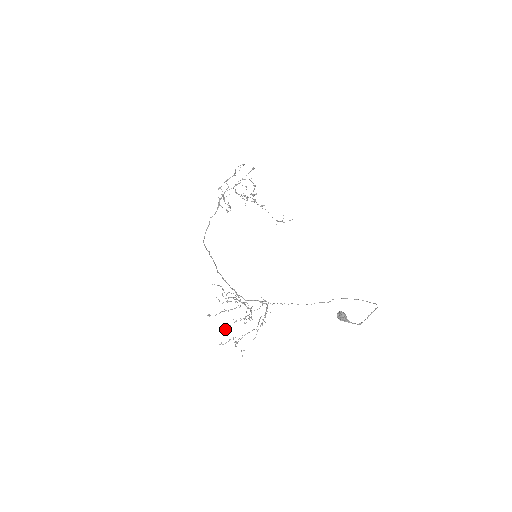
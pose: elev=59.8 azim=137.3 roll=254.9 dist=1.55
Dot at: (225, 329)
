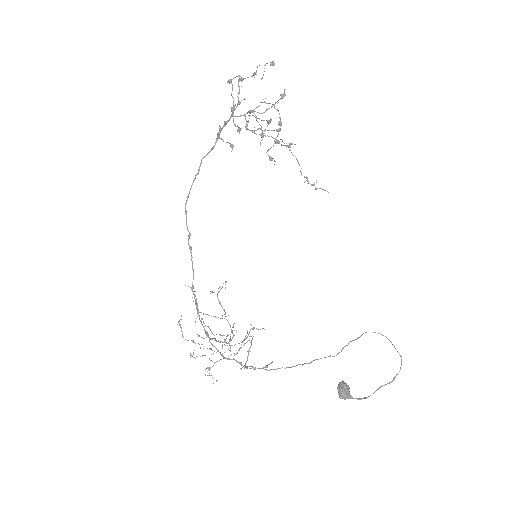
Dot at: occluded
